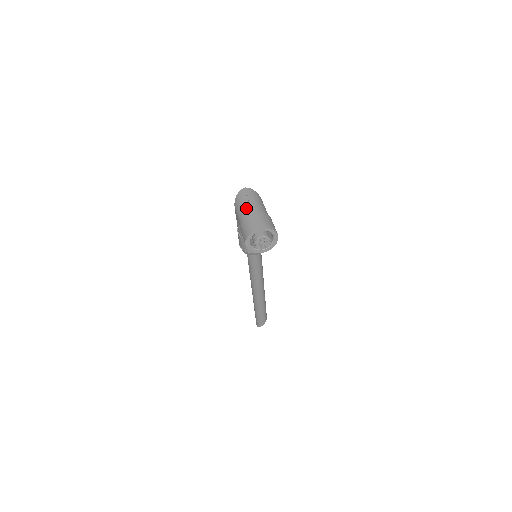
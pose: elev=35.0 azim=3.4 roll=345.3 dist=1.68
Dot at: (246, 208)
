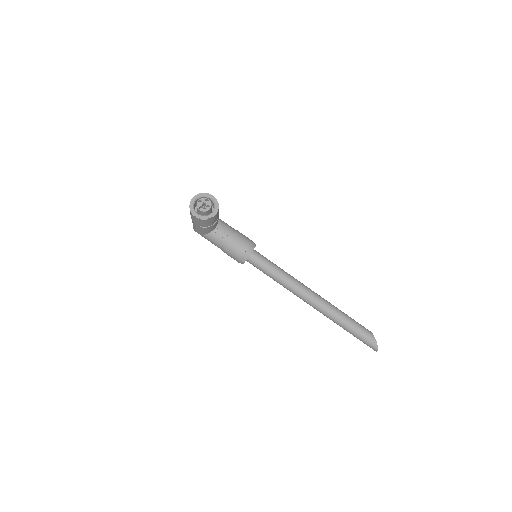
Dot at: occluded
